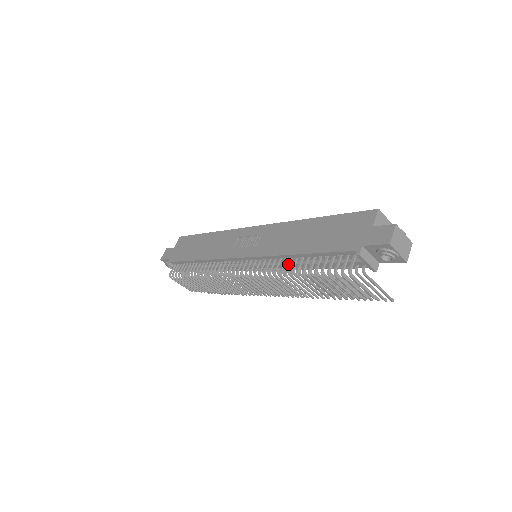
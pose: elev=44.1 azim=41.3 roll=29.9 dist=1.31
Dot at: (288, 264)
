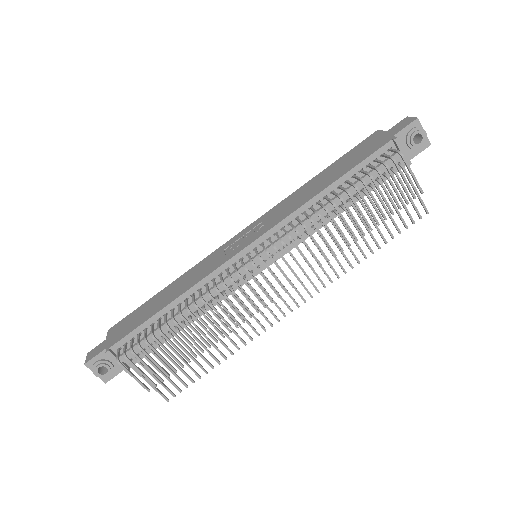
Dot at: (320, 203)
